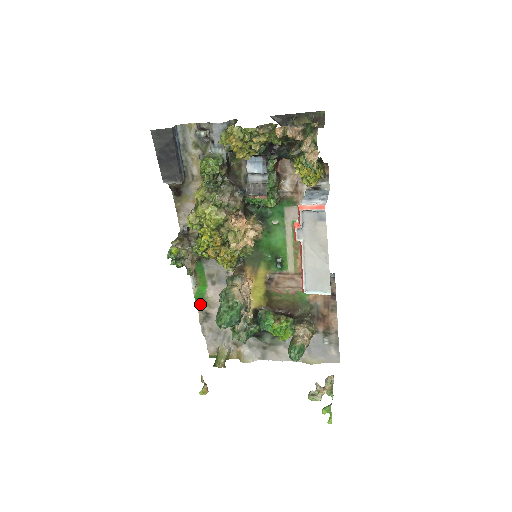
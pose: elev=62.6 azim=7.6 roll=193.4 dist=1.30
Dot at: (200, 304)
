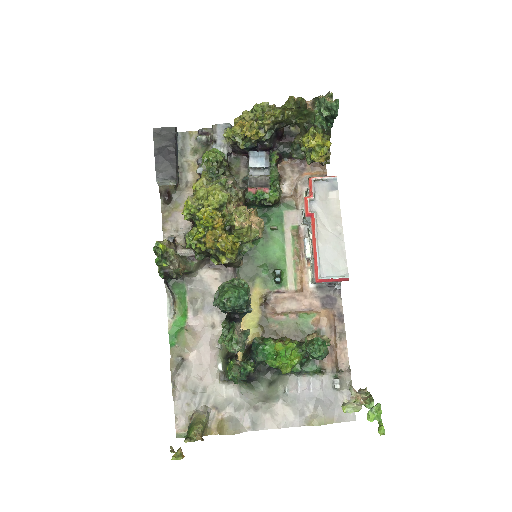
Dot at: (174, 346)
